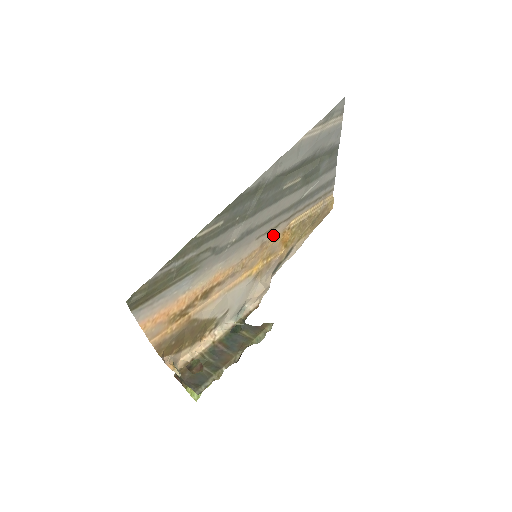
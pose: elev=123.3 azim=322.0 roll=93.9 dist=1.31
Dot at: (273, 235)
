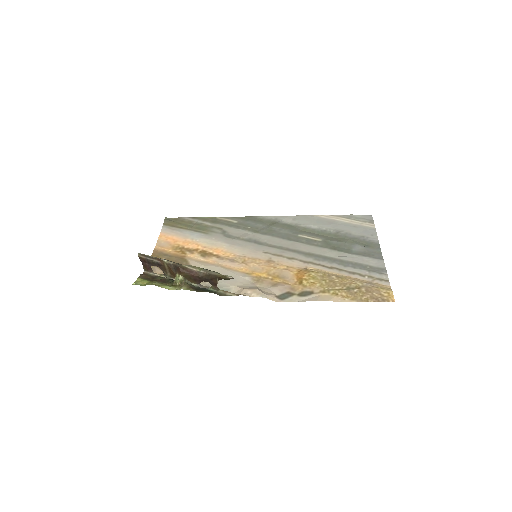
Dot at: (285, 263)
